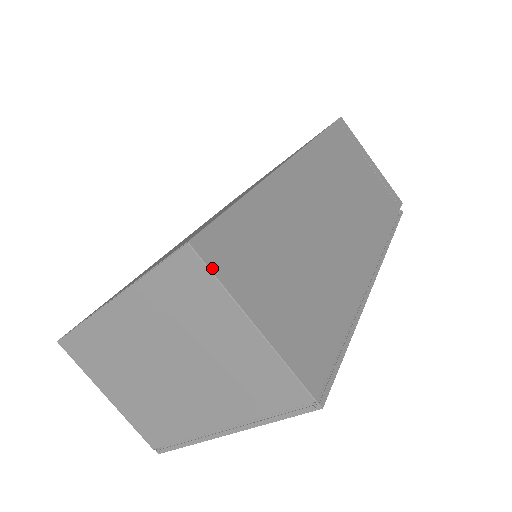
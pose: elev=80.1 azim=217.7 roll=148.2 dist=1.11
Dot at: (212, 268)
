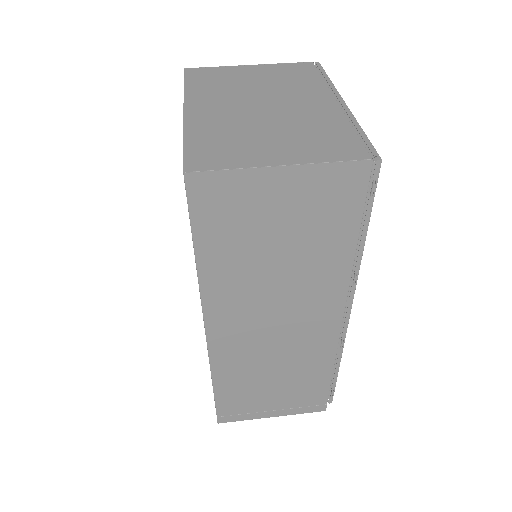
Dot at: (206, 69)
